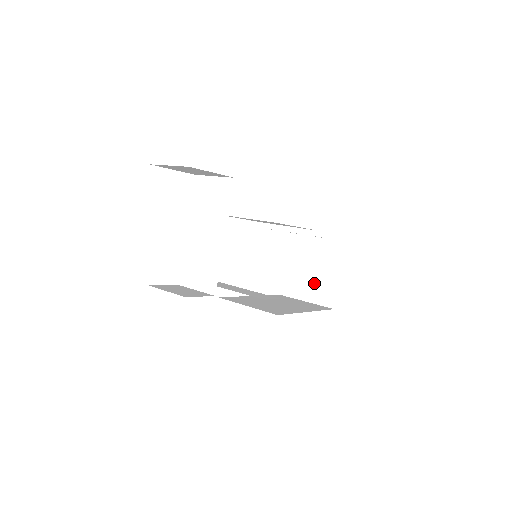
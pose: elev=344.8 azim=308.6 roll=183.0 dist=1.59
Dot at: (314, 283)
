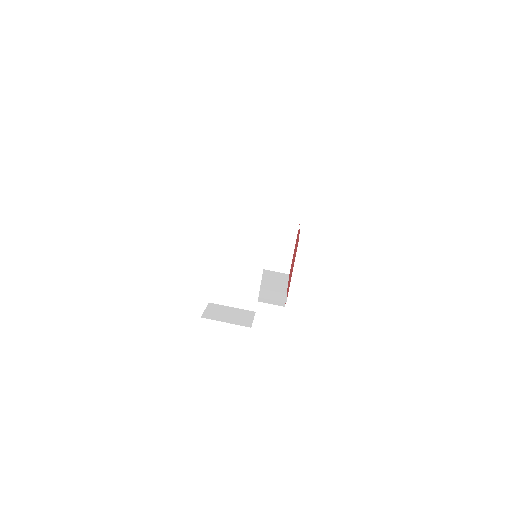
Dot at: (270, 253)
